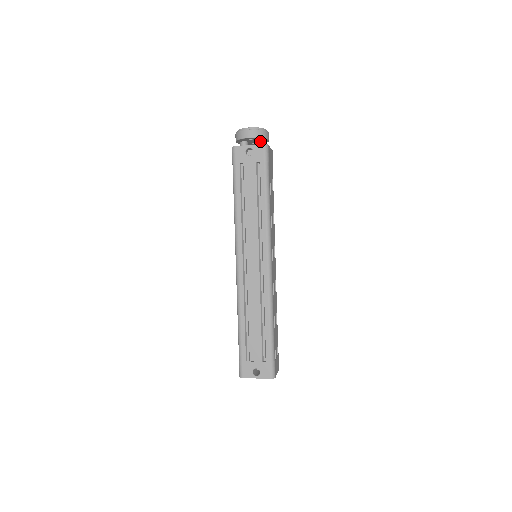
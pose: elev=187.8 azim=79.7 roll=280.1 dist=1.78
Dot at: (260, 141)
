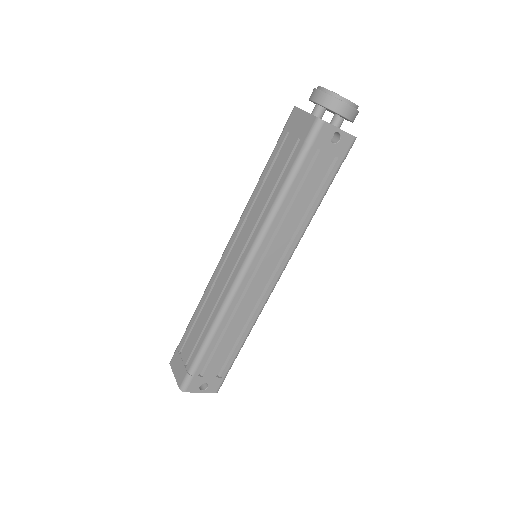
Dot at: (342, 119)
